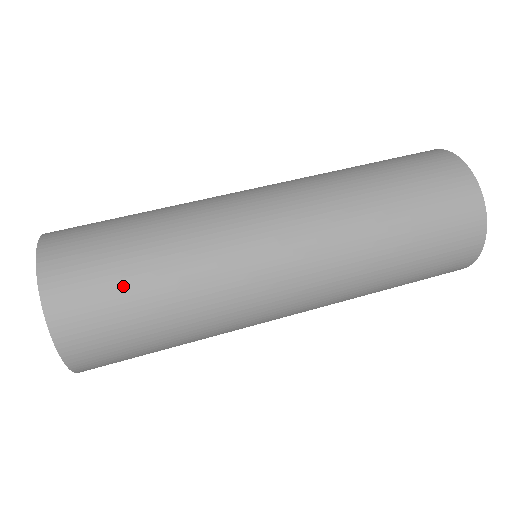
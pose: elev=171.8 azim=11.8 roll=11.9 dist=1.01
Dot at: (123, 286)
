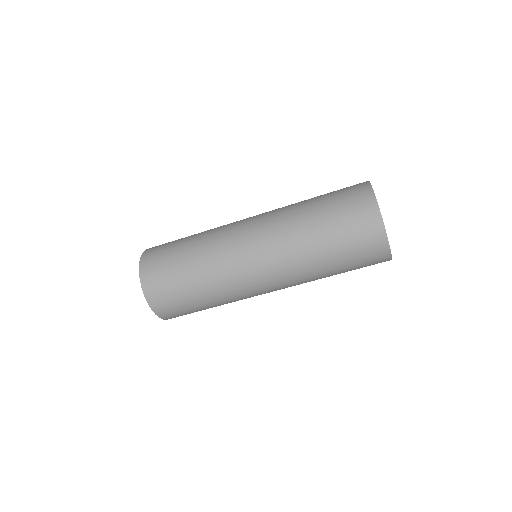
Dot at: (173, 259)
